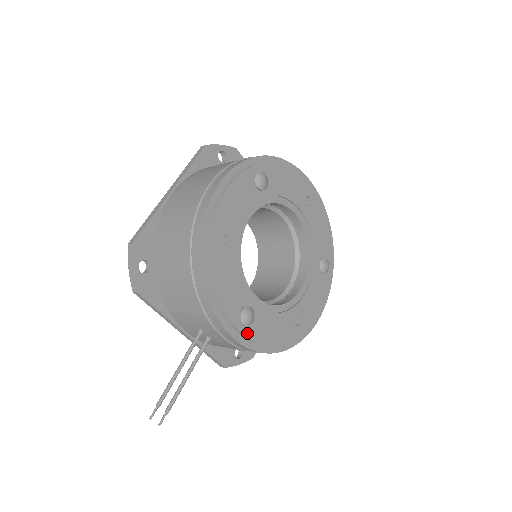
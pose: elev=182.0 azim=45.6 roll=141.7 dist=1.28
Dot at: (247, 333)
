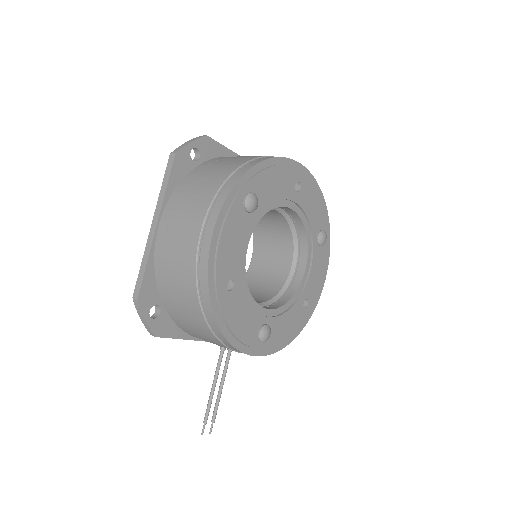
Dot at: (267, 345)
